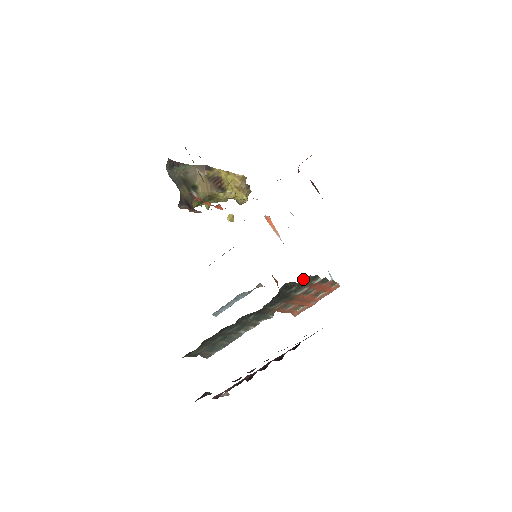
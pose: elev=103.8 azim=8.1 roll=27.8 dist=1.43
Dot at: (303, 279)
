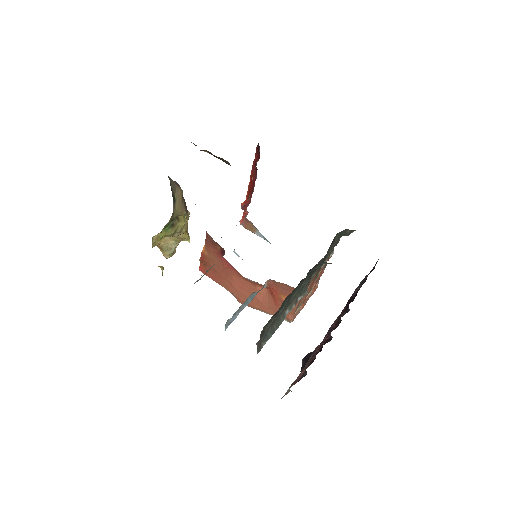
Dot at: occluded
